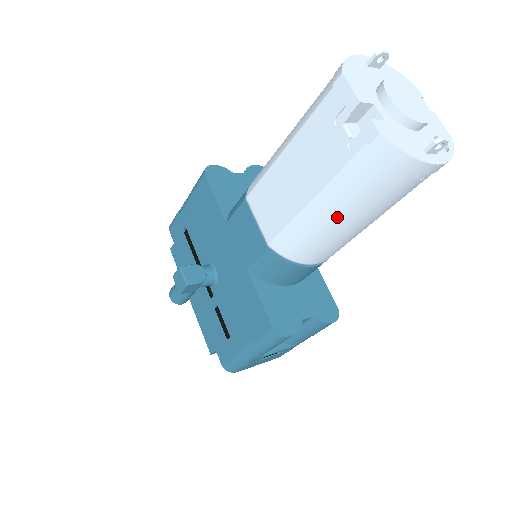
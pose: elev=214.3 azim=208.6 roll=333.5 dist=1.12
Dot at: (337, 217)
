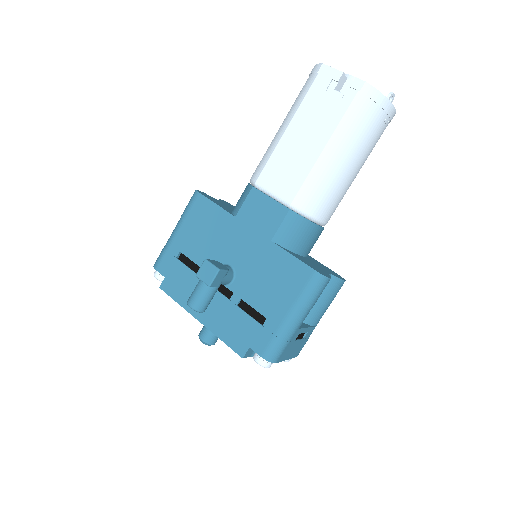
Dot at: (343, 159)
